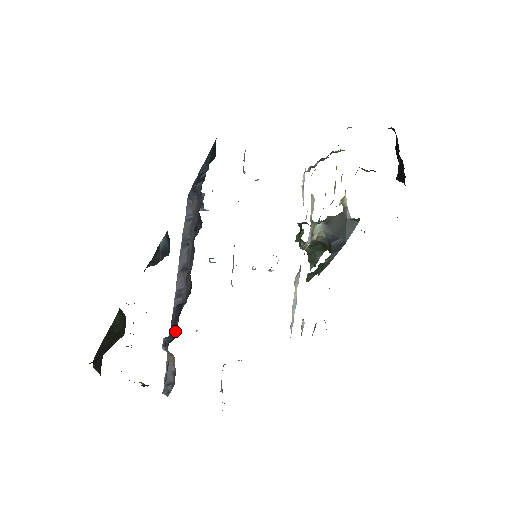
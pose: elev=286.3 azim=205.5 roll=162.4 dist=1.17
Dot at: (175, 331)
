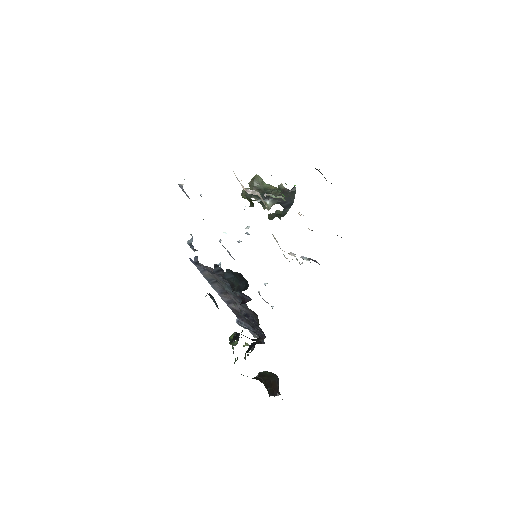
Dot at: (260, 331)
